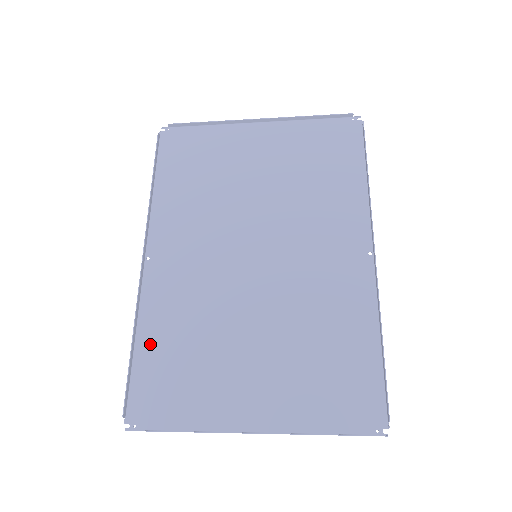
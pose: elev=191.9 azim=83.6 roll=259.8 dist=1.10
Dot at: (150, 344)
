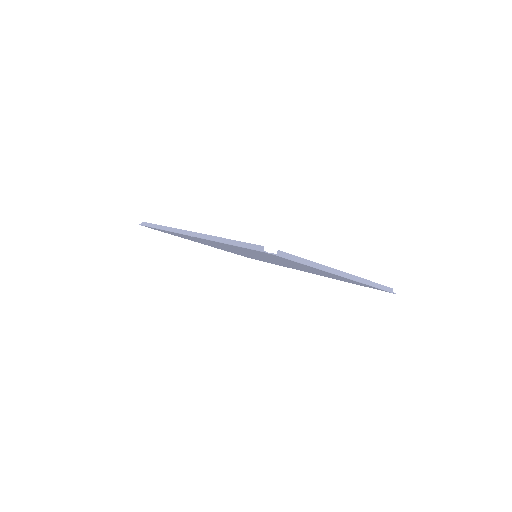
Dot at: (238, 247)
